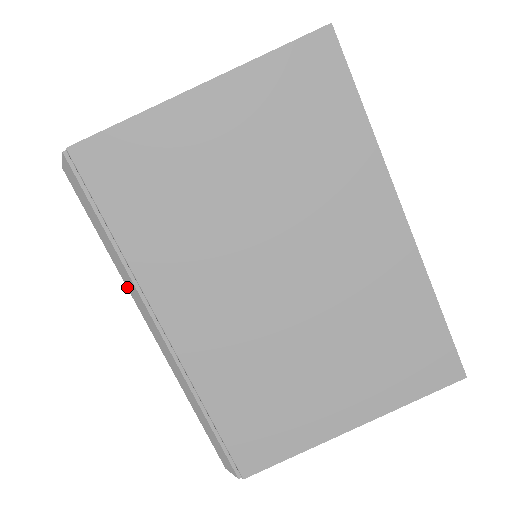
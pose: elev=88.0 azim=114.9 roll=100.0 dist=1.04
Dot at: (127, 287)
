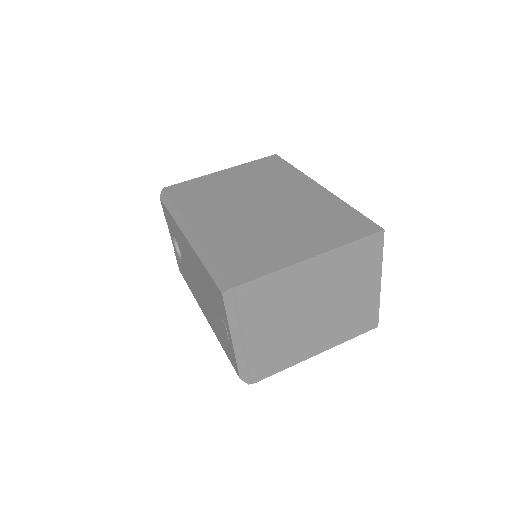
Dot at: (177, 224)
